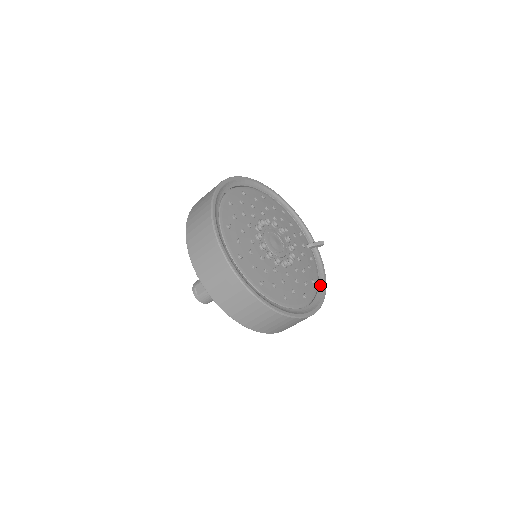
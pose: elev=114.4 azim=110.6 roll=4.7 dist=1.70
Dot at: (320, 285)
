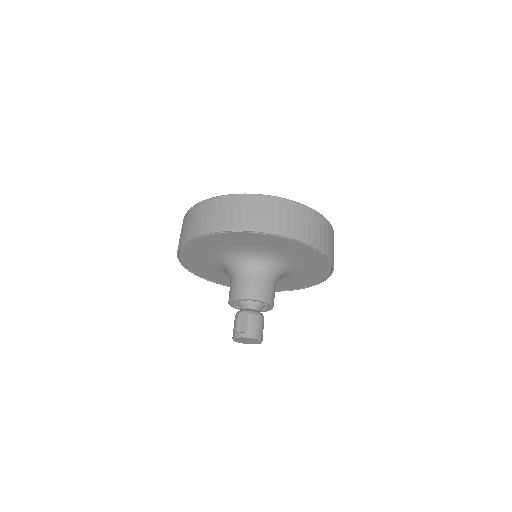
Dot at: occluded
